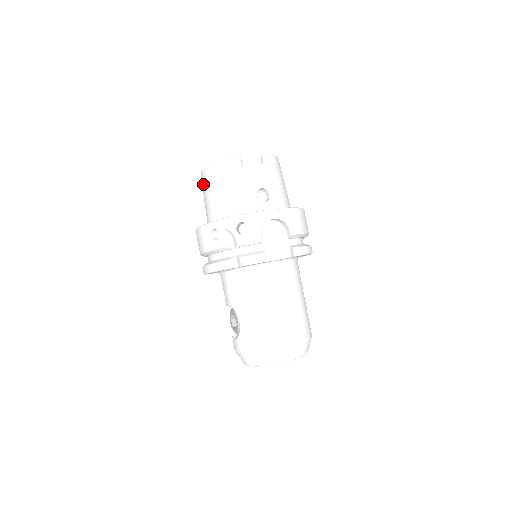
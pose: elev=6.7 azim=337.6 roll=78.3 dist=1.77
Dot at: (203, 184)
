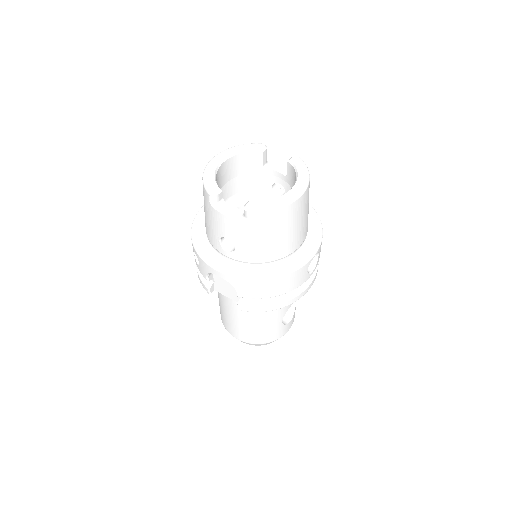
Dot at: occluded
